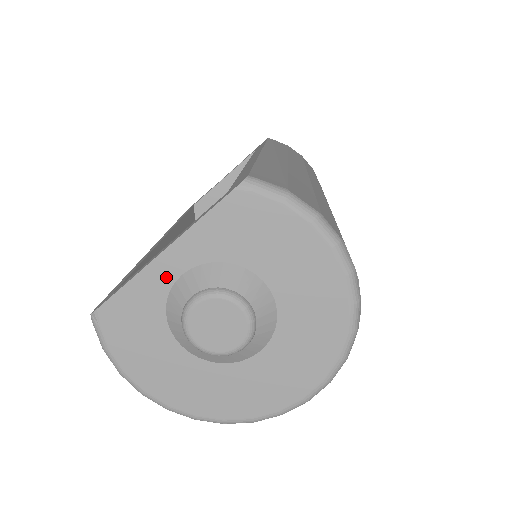
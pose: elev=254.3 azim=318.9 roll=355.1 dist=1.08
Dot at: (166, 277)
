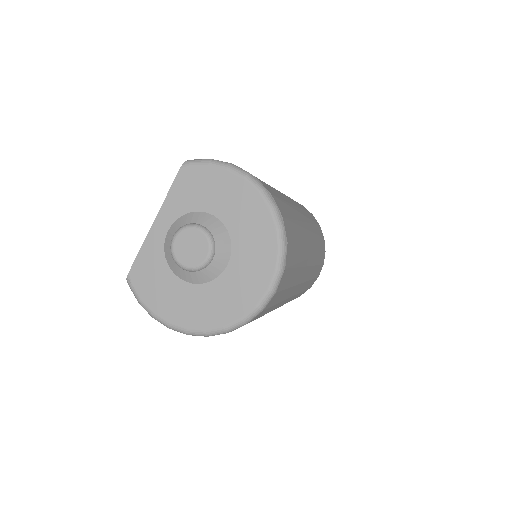
Dot at: (160, 236)
